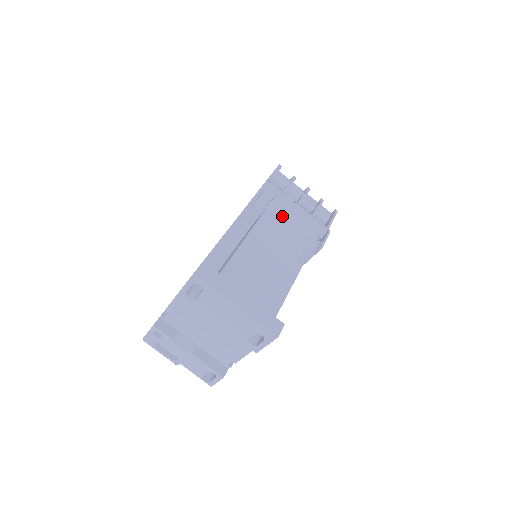
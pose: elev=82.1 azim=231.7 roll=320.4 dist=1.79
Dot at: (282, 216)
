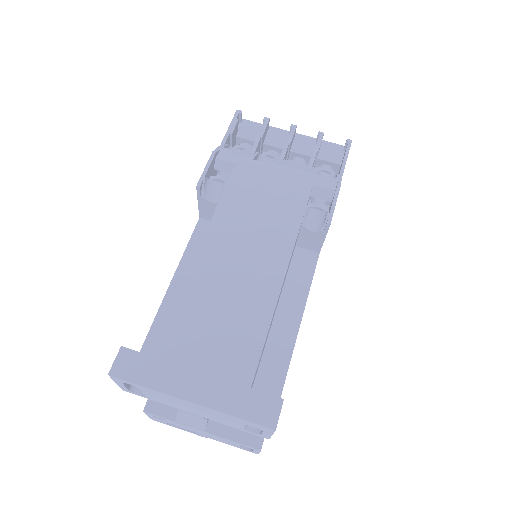
Dot at: (249, 200)
